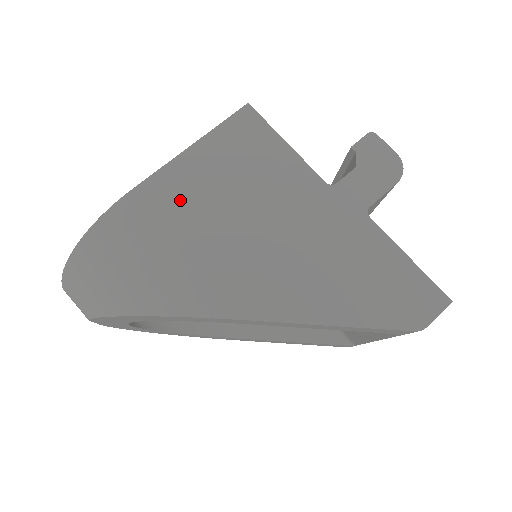
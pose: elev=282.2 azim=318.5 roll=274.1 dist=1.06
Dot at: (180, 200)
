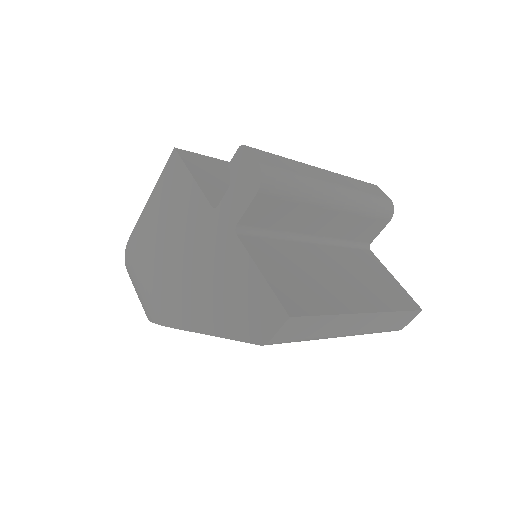
Dot at: (147, 239)
